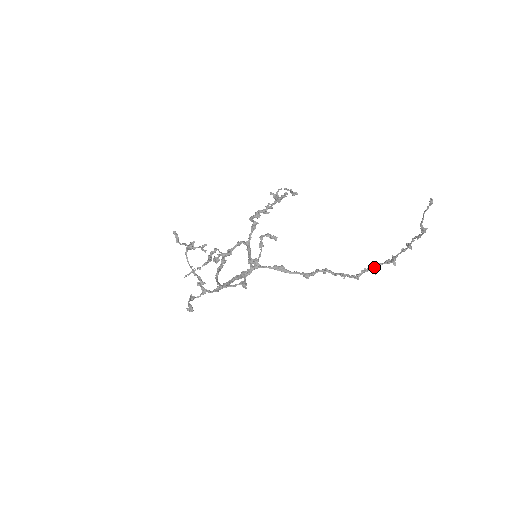
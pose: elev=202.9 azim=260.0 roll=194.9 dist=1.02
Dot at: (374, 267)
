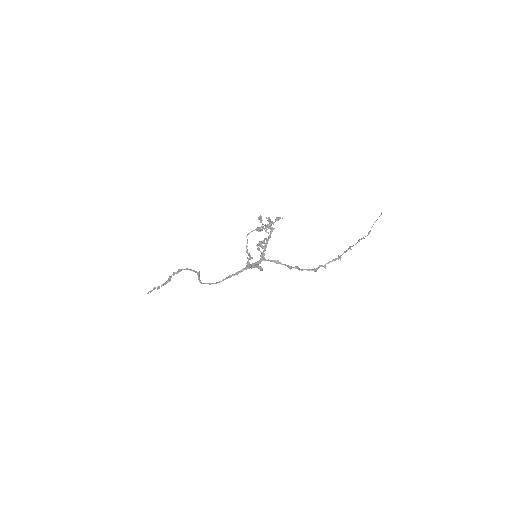
Dot at: occluded
